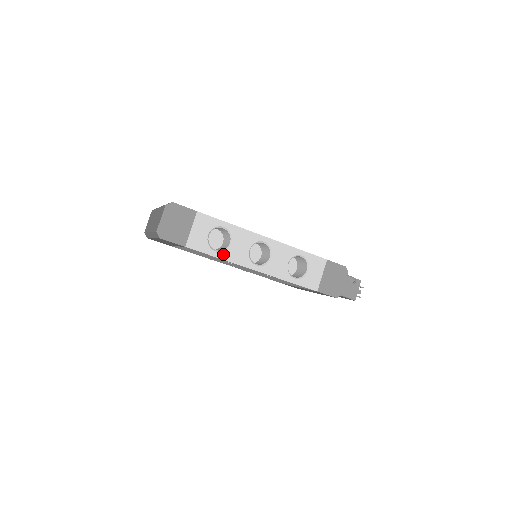
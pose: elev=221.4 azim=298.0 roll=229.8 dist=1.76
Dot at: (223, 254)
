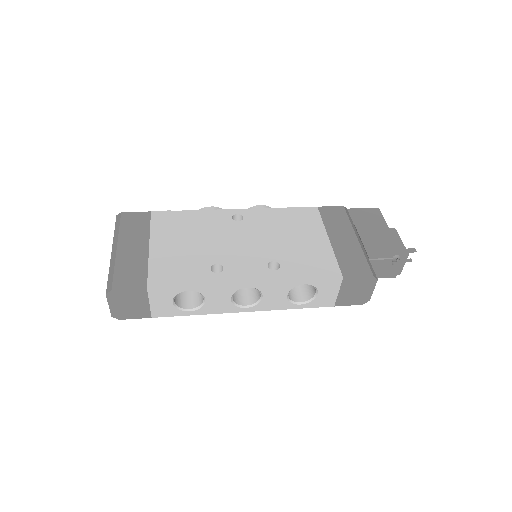
Dot at: (199, 311)
